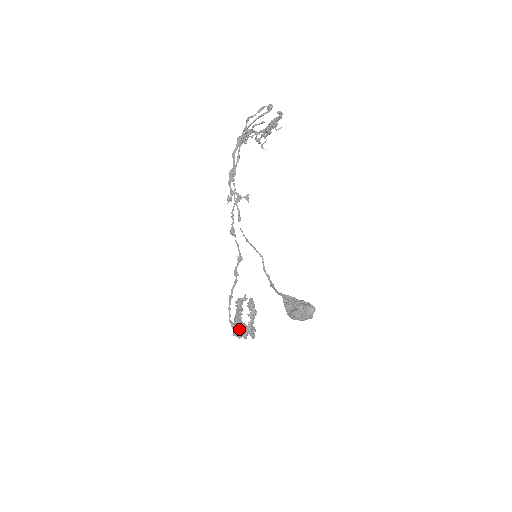
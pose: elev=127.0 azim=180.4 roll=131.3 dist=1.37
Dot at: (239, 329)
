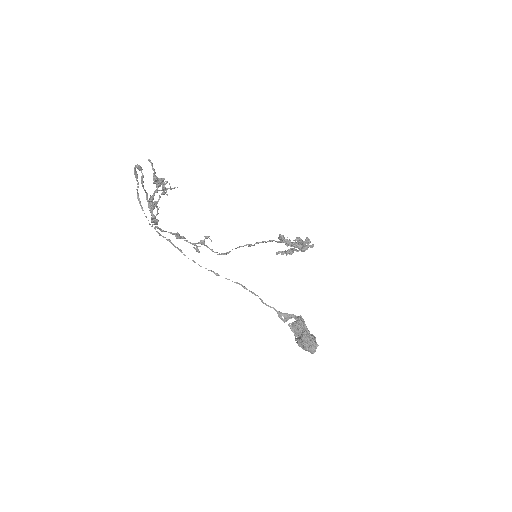
Dot at: occluded
